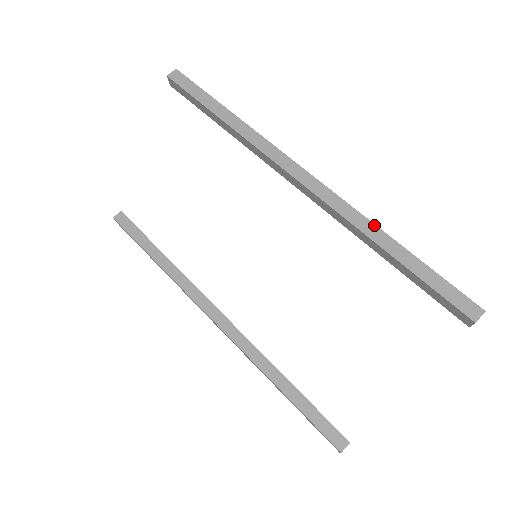
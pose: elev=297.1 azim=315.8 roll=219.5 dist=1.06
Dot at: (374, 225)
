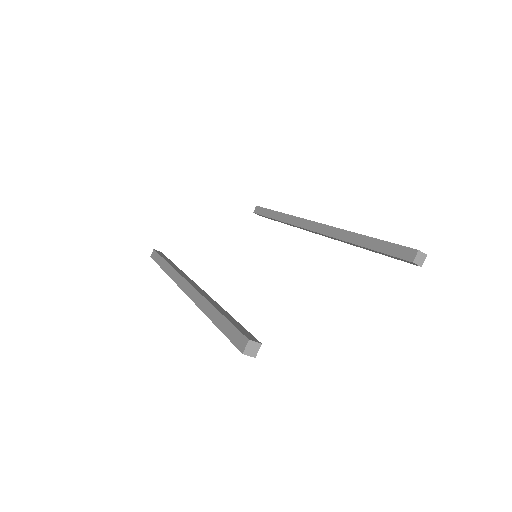
Dot at: occluded
